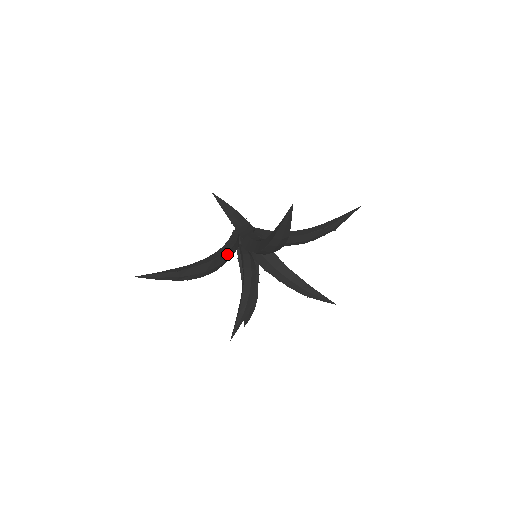
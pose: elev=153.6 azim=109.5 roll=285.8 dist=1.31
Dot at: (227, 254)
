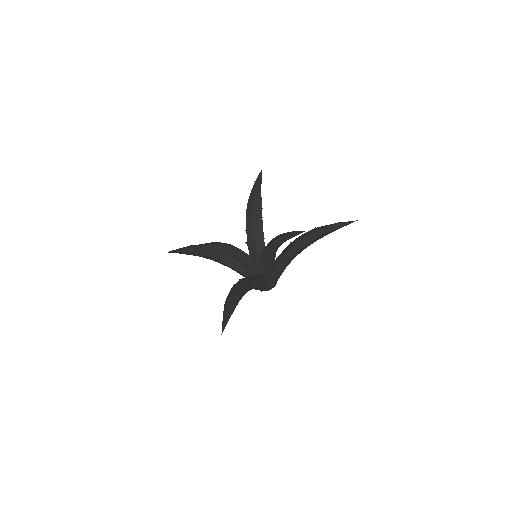
Dot at: occluded
